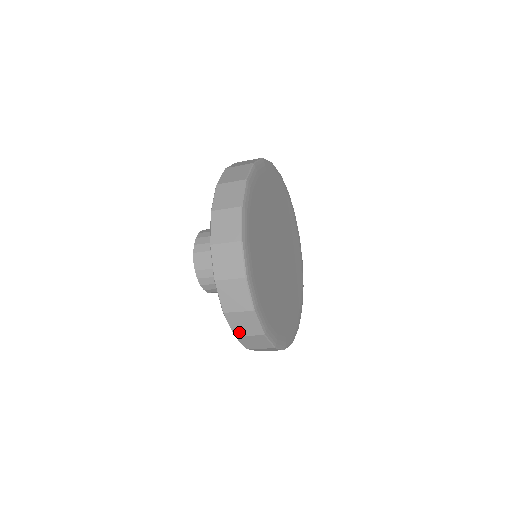
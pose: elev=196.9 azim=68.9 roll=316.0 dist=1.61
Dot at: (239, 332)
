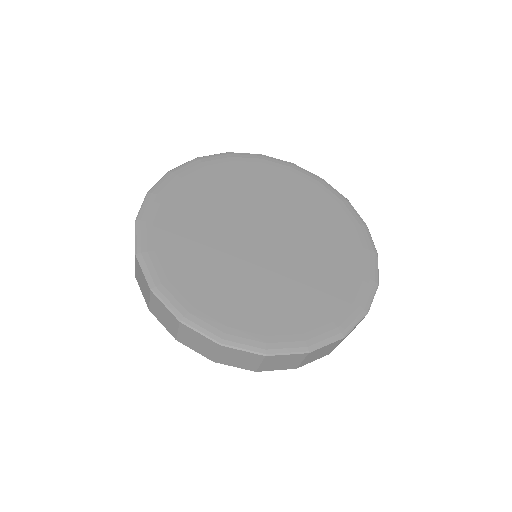
Dot at: (172, 331)
